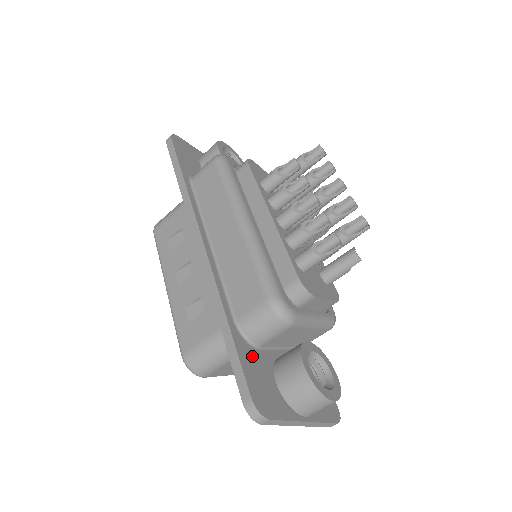
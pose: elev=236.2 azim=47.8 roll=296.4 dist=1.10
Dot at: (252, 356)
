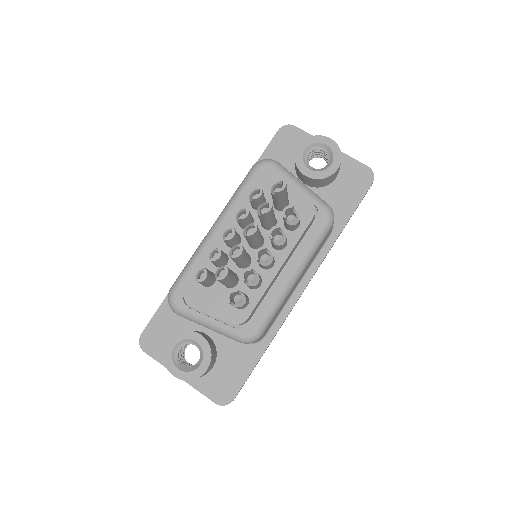
Dot at: (171, 316)
